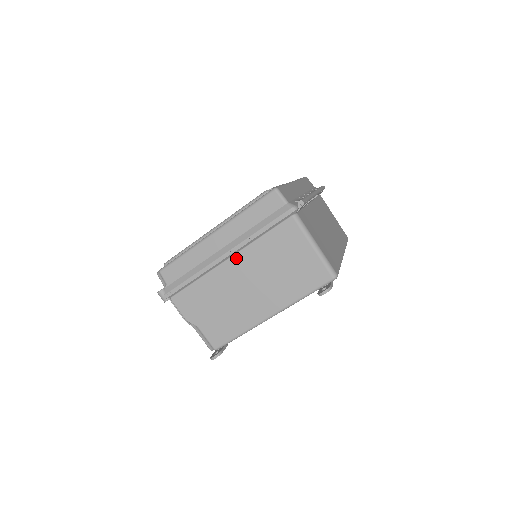
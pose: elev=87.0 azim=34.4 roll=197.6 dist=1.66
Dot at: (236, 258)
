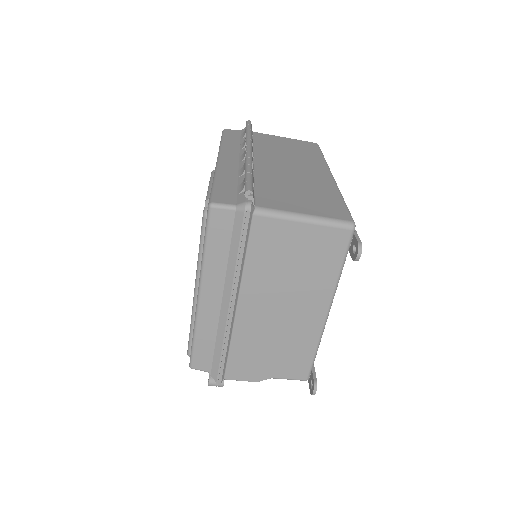
Dot at: (243, 298)
